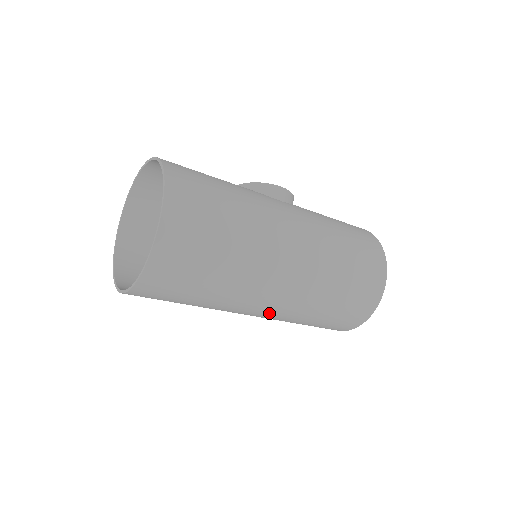
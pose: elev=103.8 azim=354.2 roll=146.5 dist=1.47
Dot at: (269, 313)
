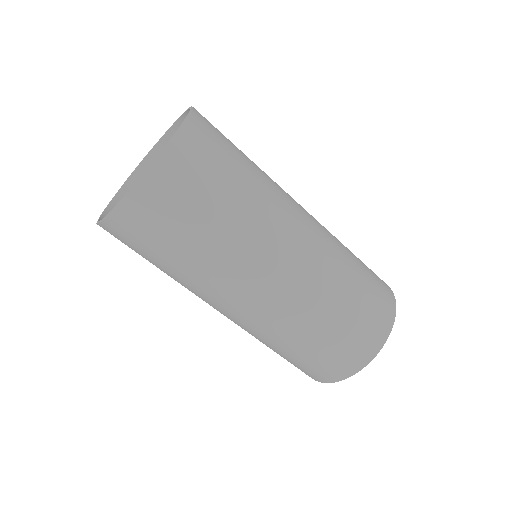
Dot at: (279, 290)
